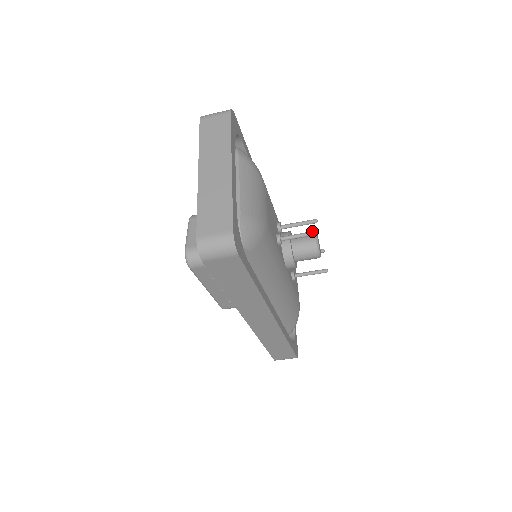
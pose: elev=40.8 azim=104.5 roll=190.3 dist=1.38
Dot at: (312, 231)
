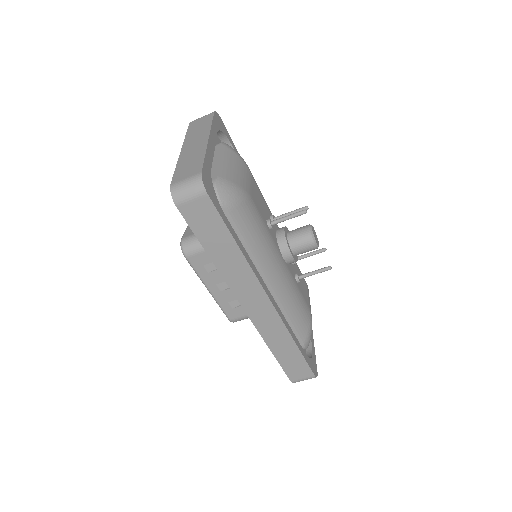
Dot at: (300, 211)
